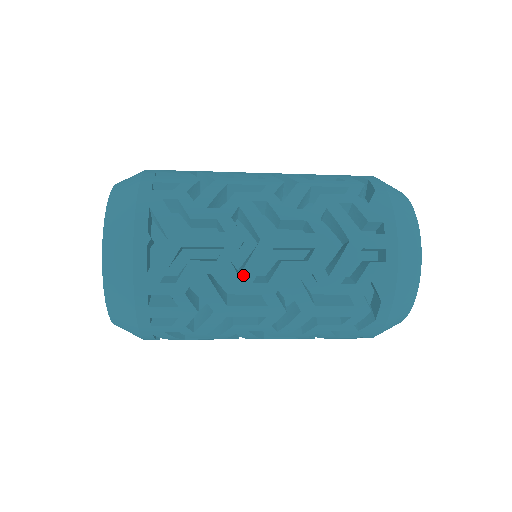
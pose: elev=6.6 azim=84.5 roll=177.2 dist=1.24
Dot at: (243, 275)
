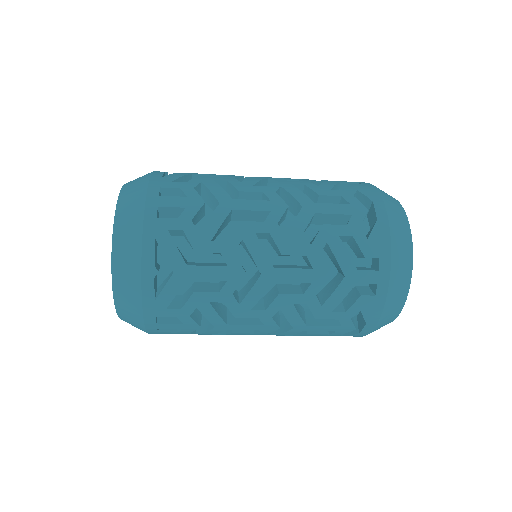
Dot at: (243, 304)
